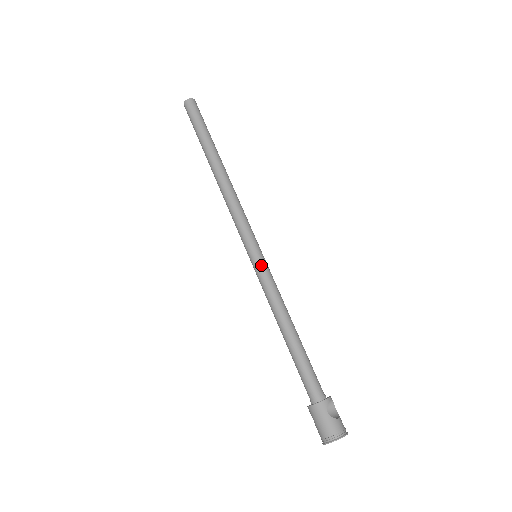
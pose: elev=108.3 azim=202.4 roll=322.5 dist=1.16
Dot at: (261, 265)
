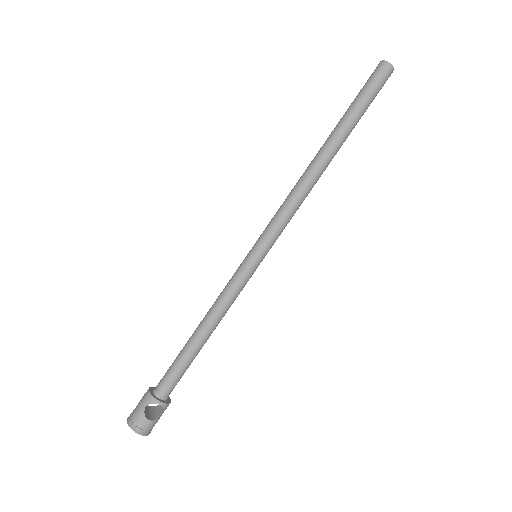
Dot at: (244, 266)
